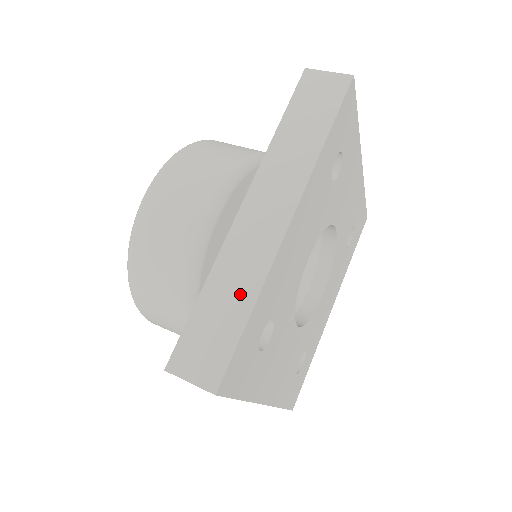
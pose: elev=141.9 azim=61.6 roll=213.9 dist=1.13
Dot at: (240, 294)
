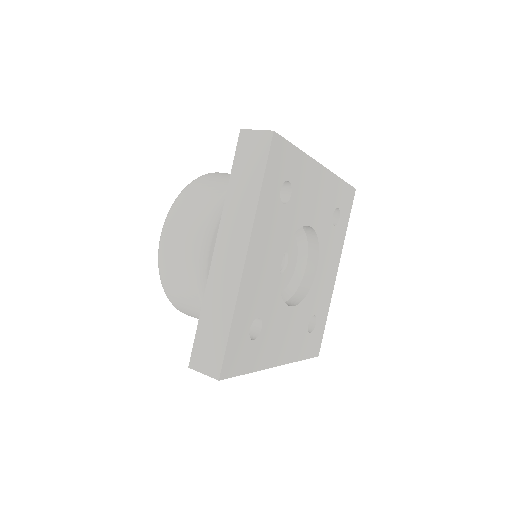
Dot at: occluded
